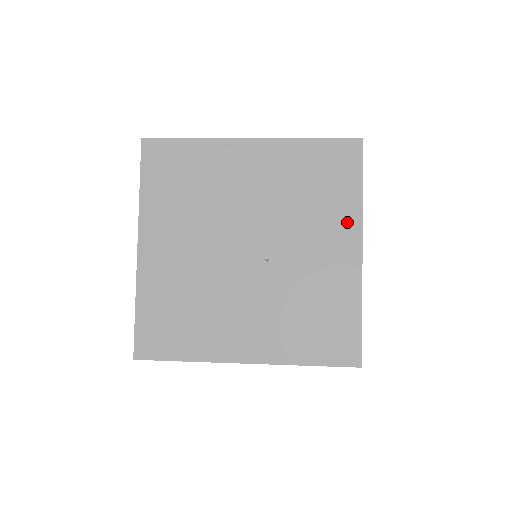
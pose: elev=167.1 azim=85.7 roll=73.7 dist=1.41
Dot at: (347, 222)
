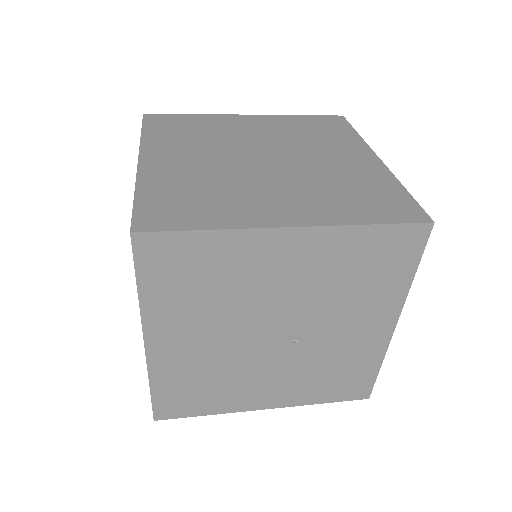
Dot at: (389, 304)
